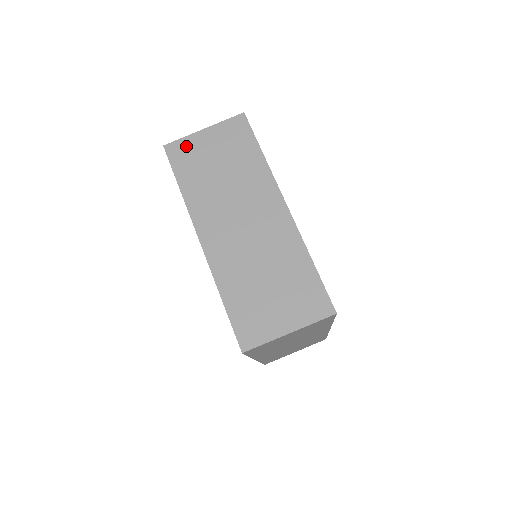
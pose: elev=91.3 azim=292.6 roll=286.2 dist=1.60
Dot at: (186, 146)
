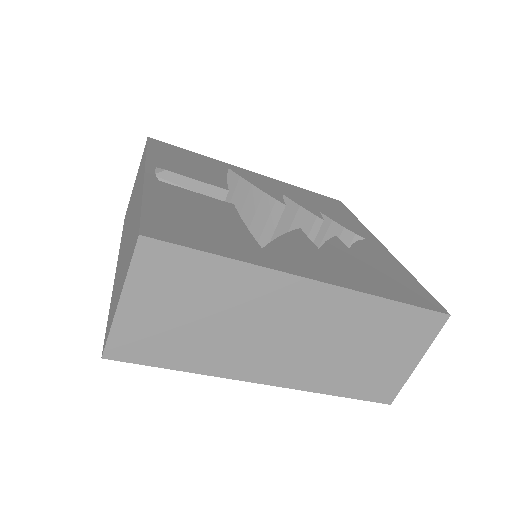
Dot at: (127, 335)
